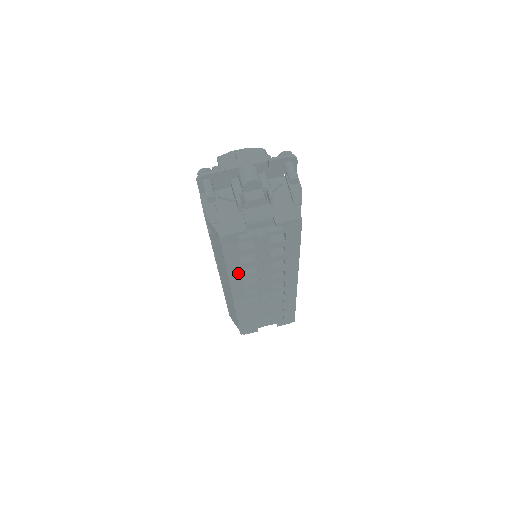
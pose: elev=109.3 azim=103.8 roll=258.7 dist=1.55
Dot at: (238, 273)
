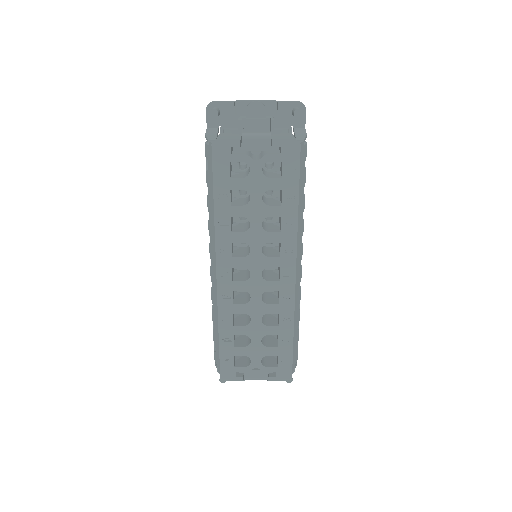
Dot at: (226, 224)
